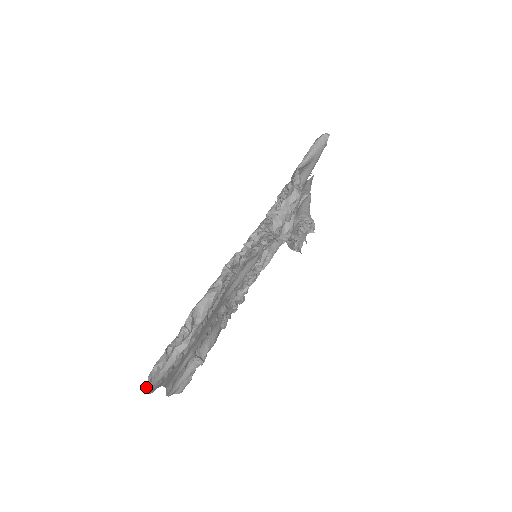
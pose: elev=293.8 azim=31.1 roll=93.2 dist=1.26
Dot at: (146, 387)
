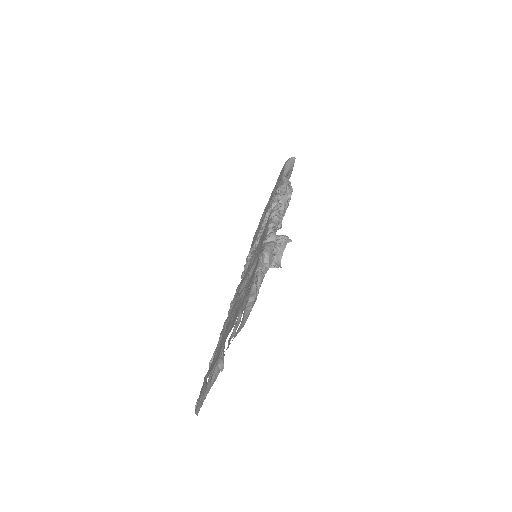
Dot at: (238, 329)
